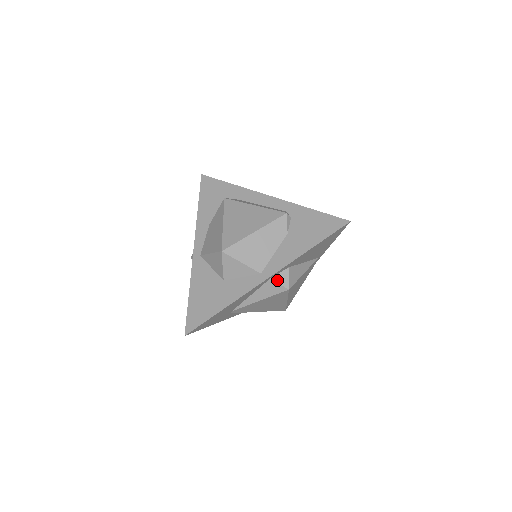
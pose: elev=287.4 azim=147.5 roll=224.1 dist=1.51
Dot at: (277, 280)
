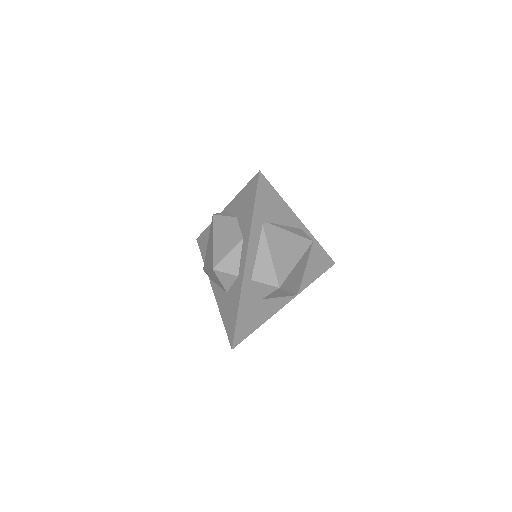
Dot at: (305, 234)
